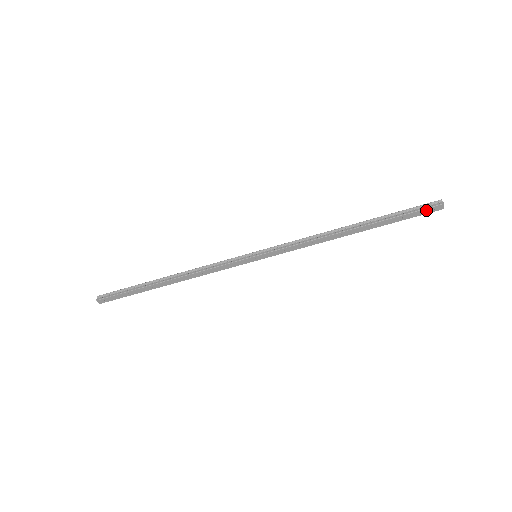
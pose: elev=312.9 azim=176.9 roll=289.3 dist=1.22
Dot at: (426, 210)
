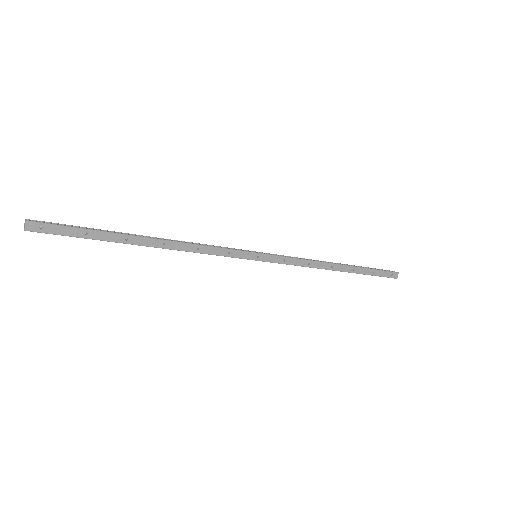
Dot at: (388, 273)
